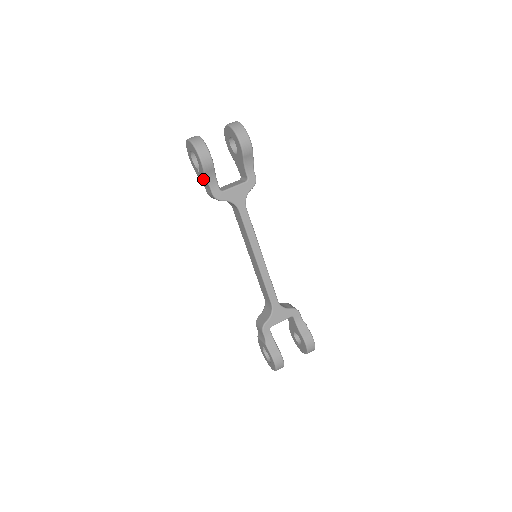
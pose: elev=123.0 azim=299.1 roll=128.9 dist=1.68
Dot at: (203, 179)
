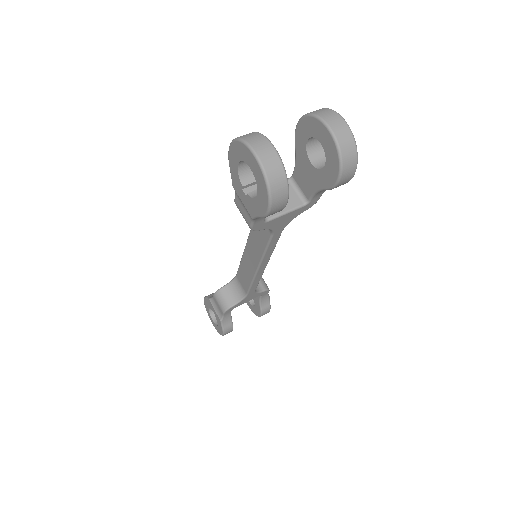
Dot at: (248, 209)
